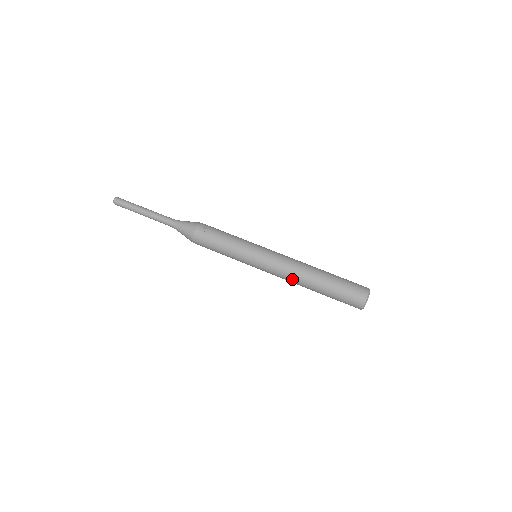
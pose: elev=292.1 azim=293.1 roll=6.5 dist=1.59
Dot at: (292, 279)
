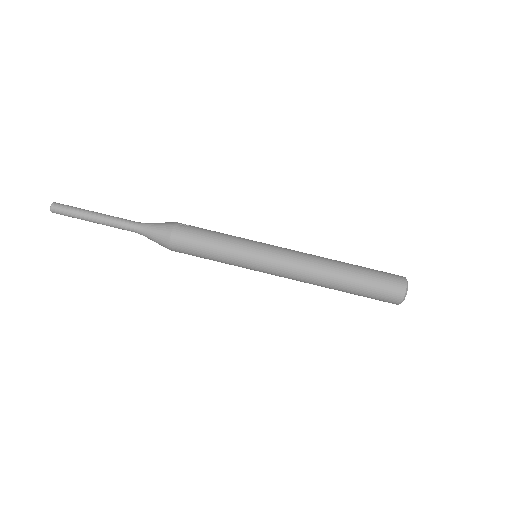
Dot at: (310, 273)
